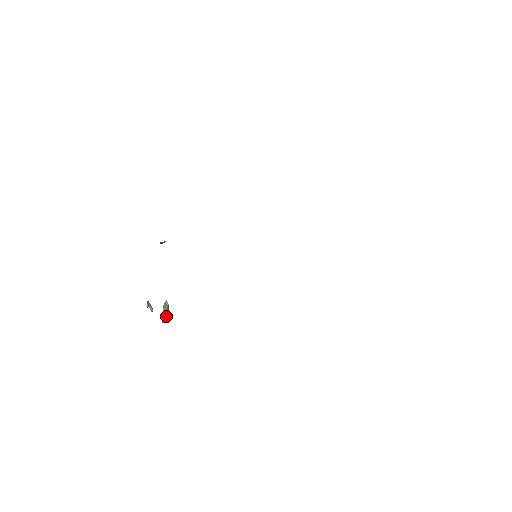
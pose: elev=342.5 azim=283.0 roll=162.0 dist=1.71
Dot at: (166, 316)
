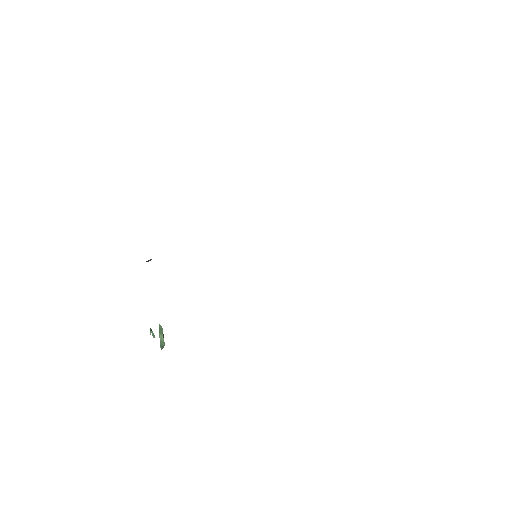
Dot at: (163, 341)
